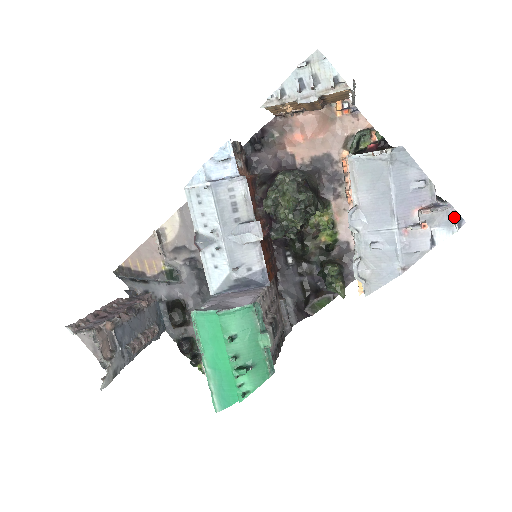
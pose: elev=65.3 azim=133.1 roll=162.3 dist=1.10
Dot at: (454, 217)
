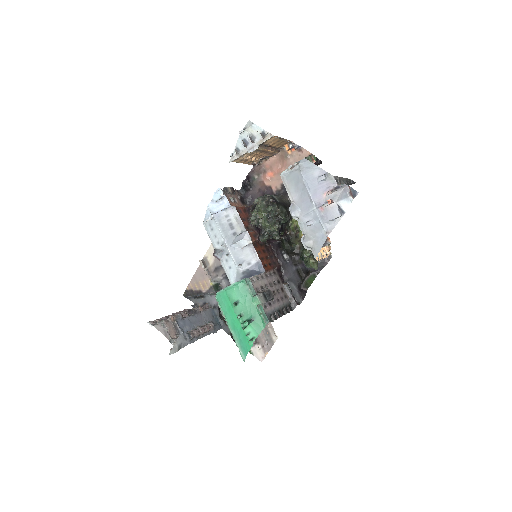
Dot at: (349, 191)
